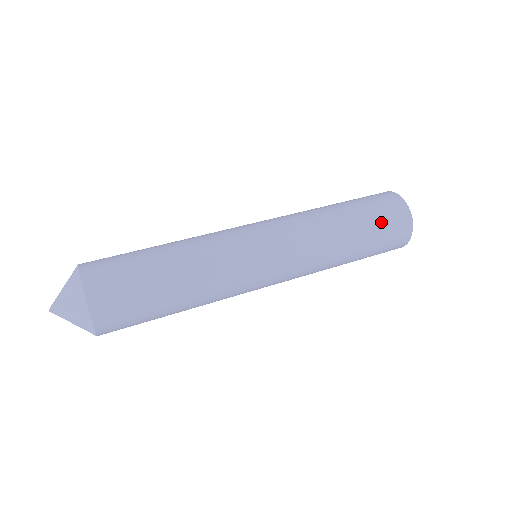
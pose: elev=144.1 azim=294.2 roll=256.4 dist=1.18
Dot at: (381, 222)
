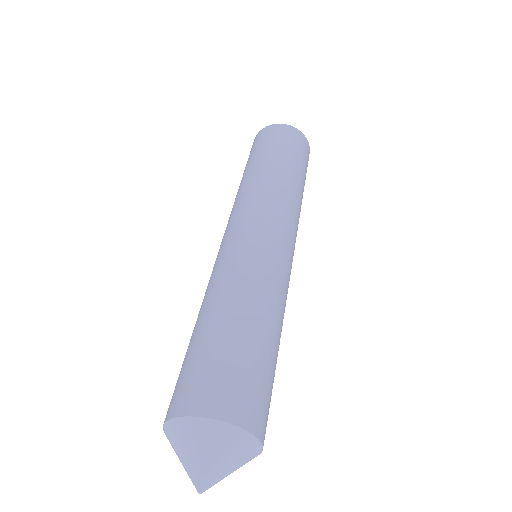
Dot at: (304, 160)
